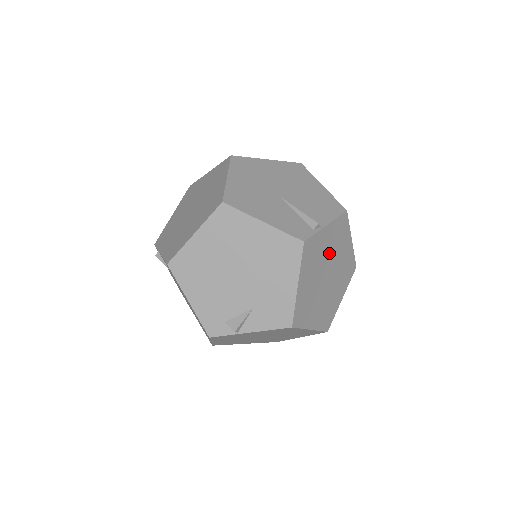
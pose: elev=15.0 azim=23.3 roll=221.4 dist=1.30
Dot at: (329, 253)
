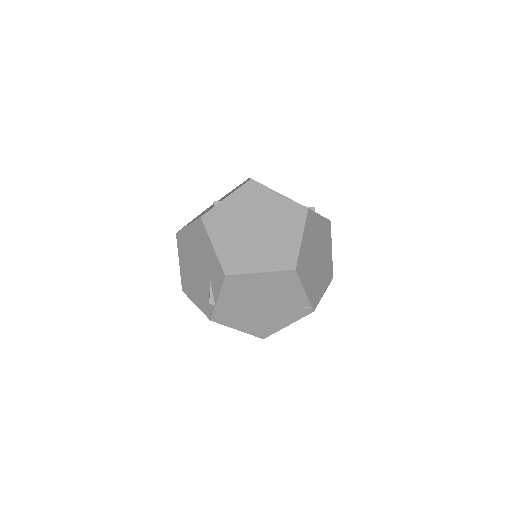
Dot at: (246, 213)
